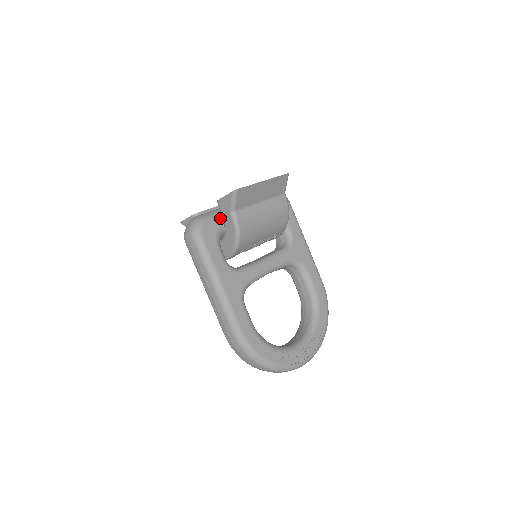
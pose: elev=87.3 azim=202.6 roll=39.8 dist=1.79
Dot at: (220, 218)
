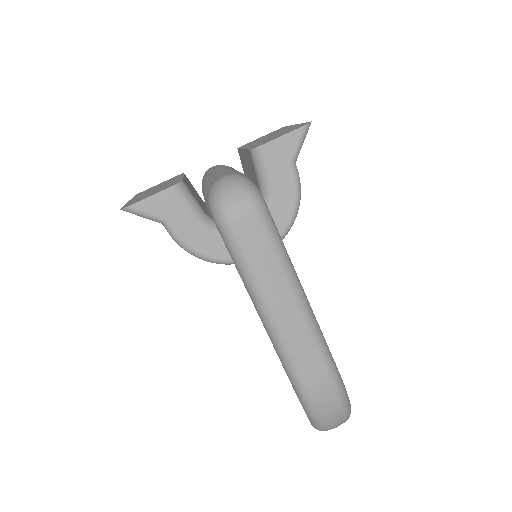
Dot at: occluded
